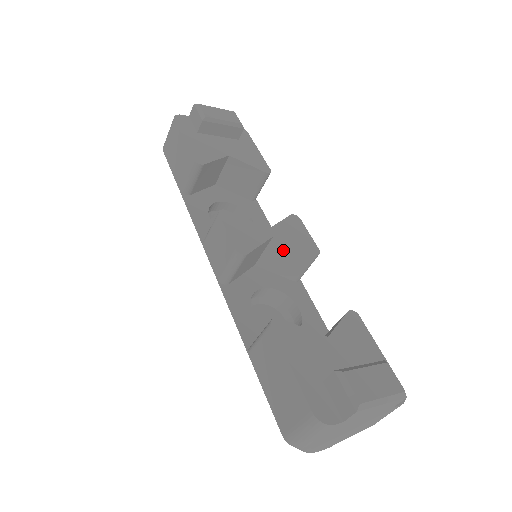
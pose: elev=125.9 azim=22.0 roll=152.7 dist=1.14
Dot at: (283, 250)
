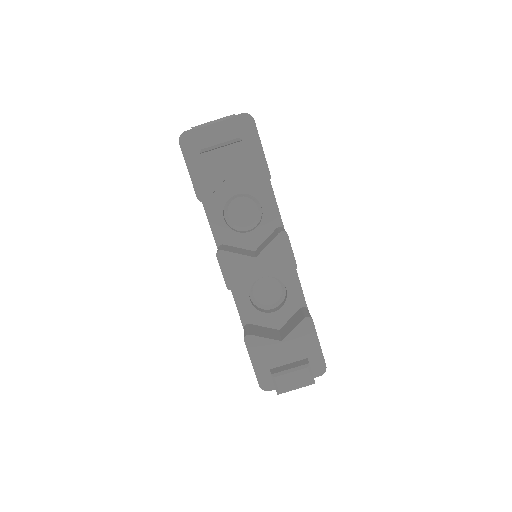
Dot at: occluded
